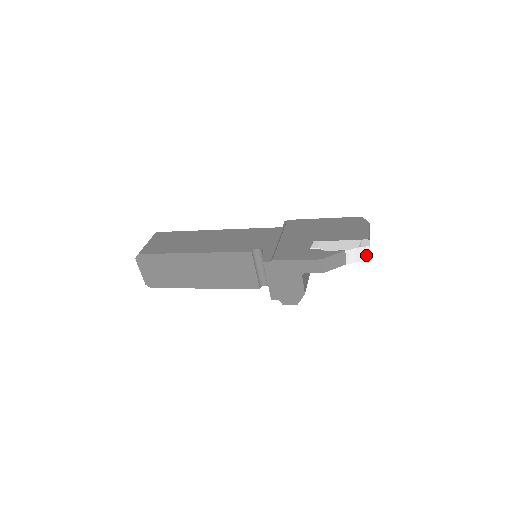
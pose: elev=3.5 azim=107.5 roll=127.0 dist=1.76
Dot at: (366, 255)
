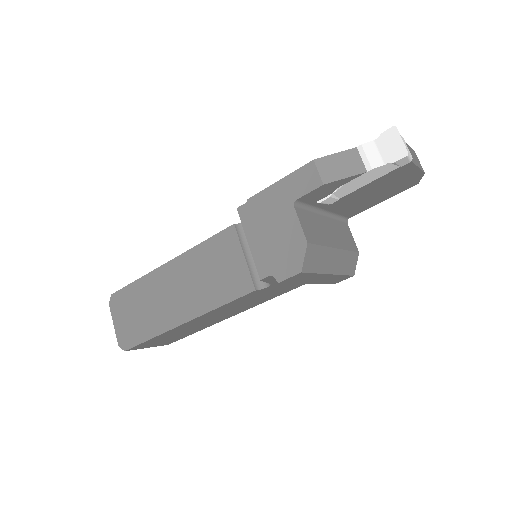
Dot at: (395, 144)
